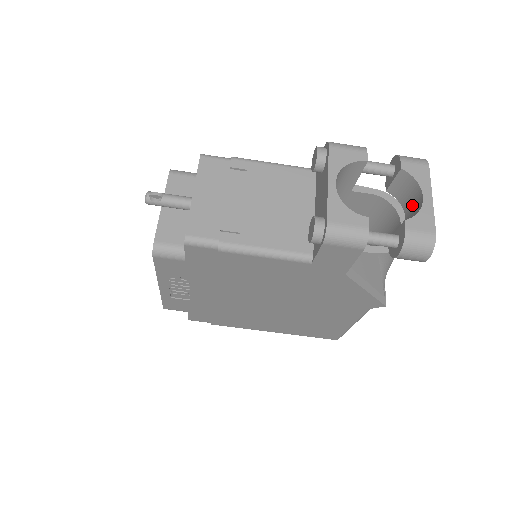
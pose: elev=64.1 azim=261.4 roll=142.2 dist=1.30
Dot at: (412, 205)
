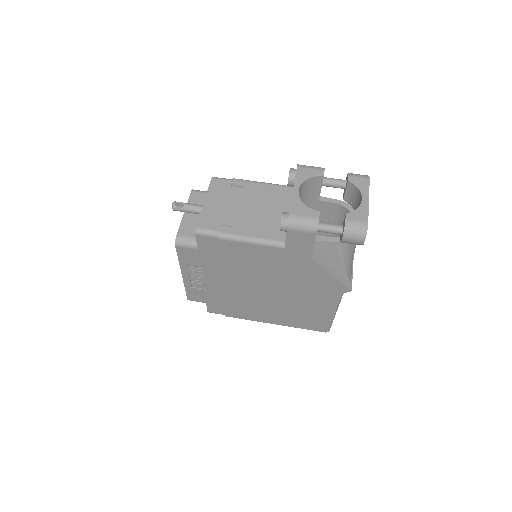
Dot at: occluded
